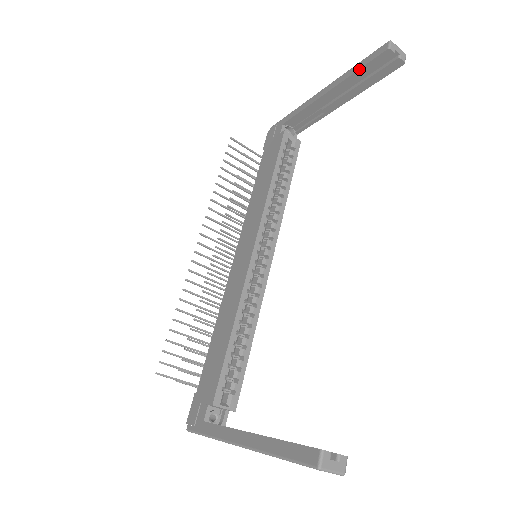
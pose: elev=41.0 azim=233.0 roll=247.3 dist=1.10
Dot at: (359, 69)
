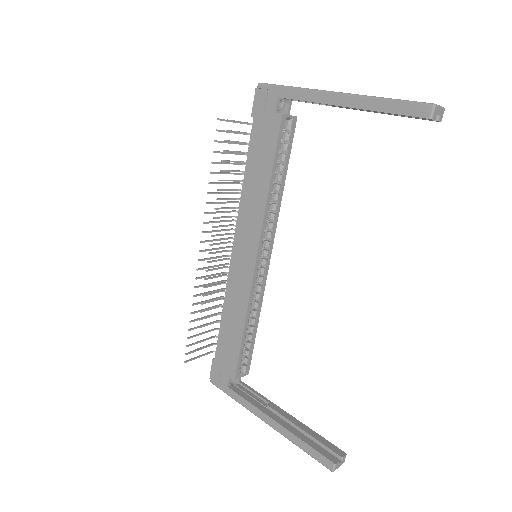
Dot at: (390, 113)
